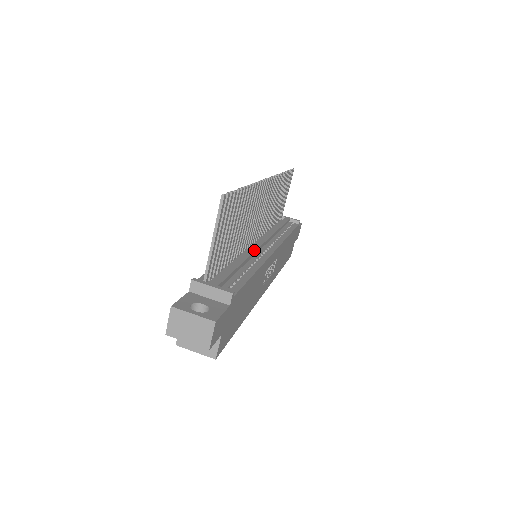
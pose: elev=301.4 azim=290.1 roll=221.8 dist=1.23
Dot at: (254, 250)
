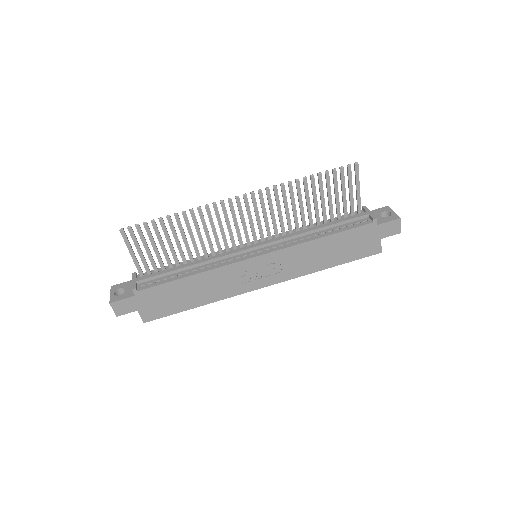
Dot at: (224, 255)
